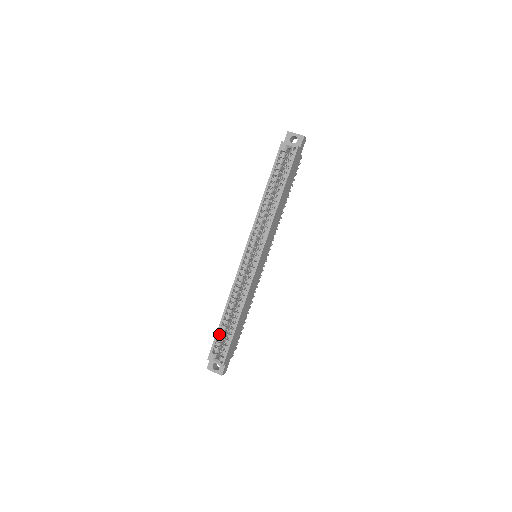
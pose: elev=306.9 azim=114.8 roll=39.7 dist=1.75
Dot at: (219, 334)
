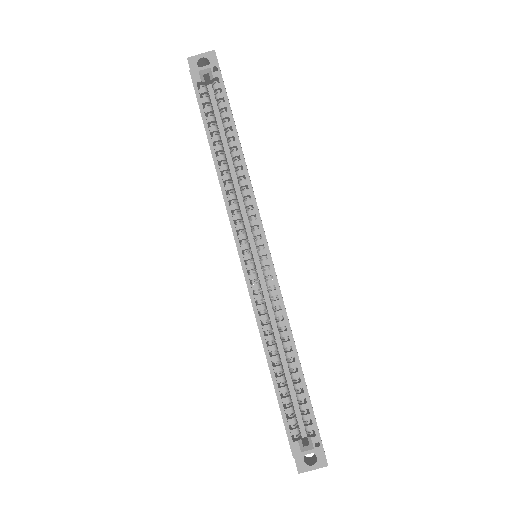
Dot at: (282, 405)
